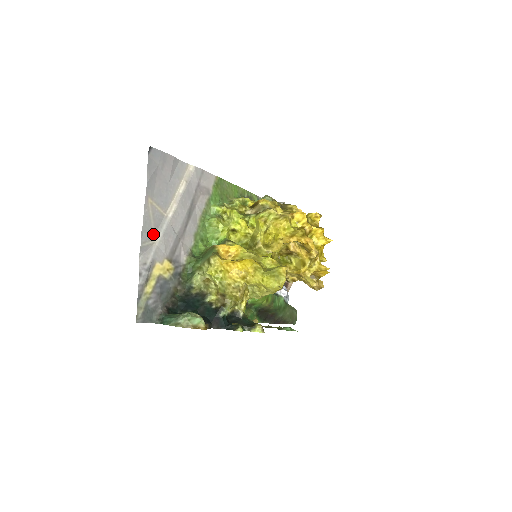
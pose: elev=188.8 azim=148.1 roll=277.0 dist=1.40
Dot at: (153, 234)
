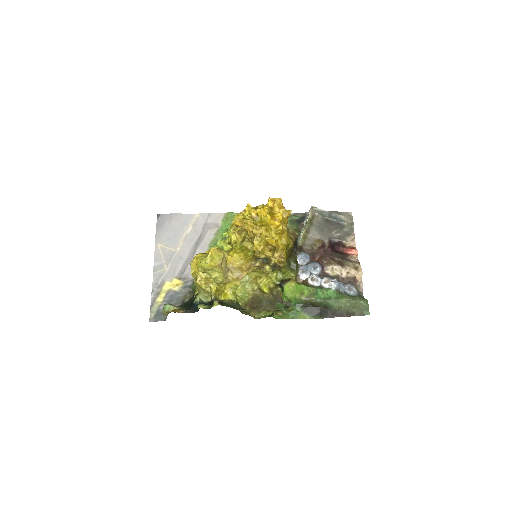
Dot at: (164, 265)
